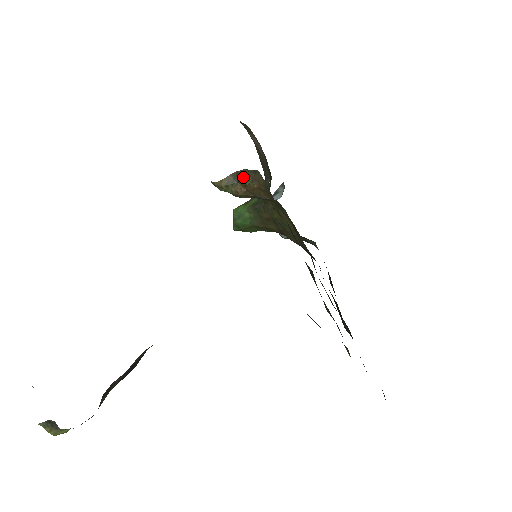
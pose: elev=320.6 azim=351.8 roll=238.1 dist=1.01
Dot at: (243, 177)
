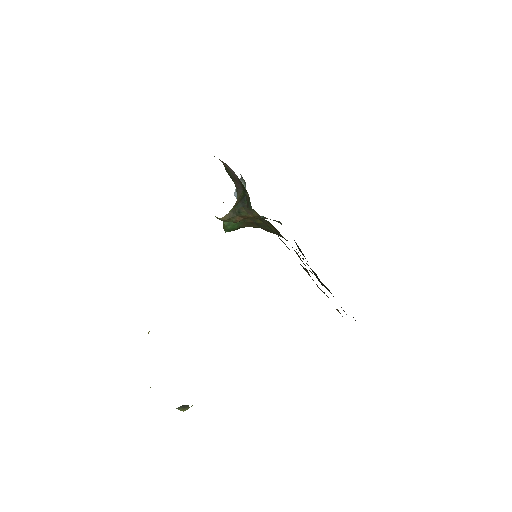
Dot at: (240, 212)
